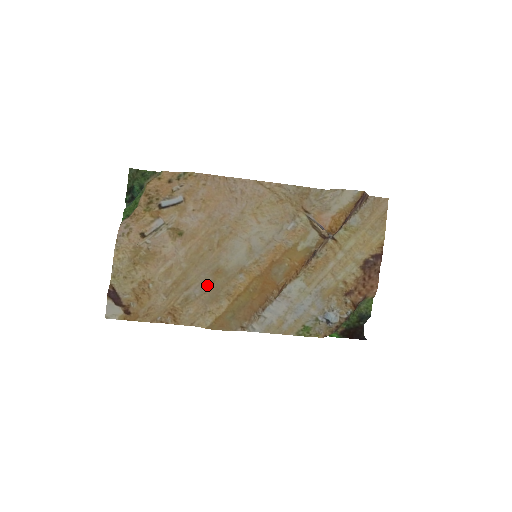
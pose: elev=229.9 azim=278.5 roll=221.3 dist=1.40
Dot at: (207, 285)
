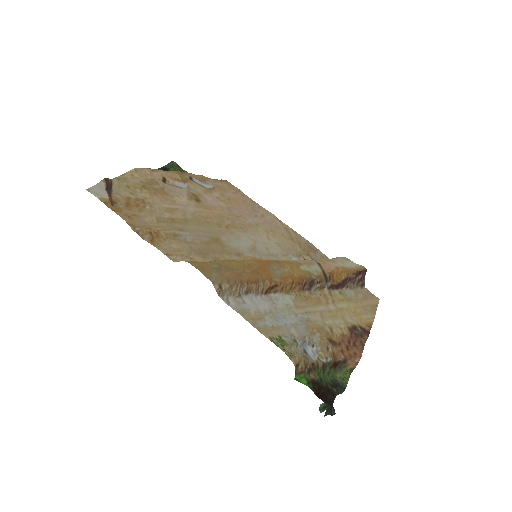
Dot at: (201, 241)
